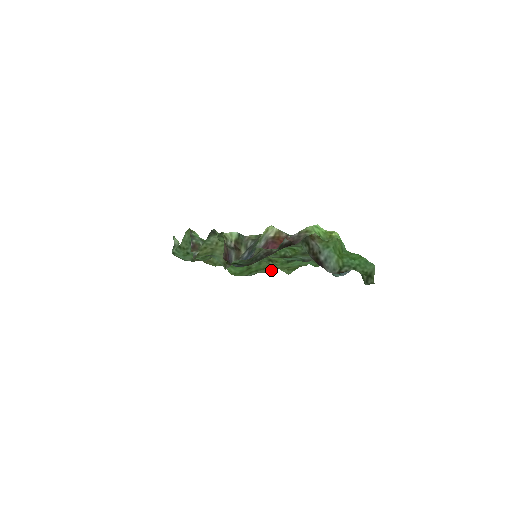
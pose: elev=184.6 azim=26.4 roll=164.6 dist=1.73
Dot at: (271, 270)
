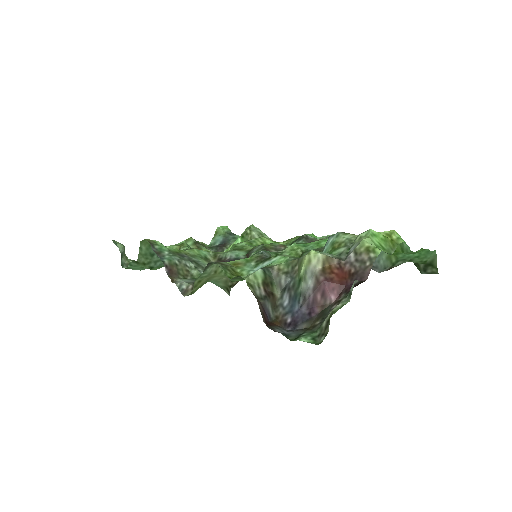
Dot at: occluded
